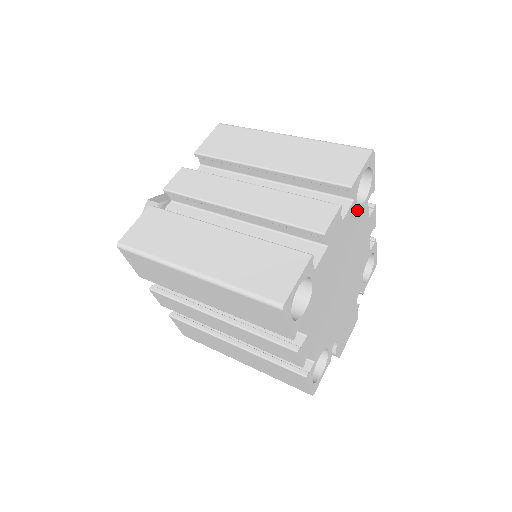
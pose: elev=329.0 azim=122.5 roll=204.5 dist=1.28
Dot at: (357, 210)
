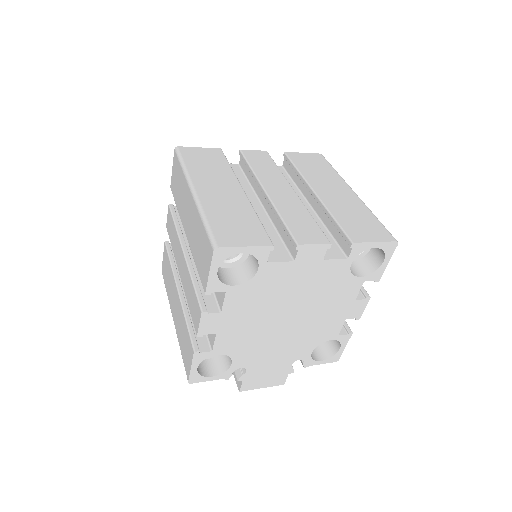
Dot at: (346, 273)
